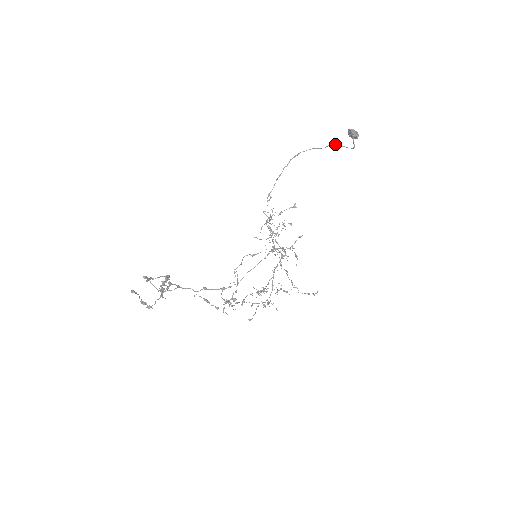
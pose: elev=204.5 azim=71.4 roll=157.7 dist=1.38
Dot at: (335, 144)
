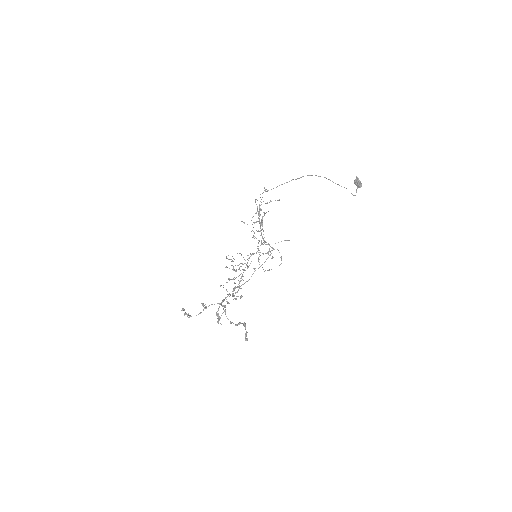
Dot at: occluded
